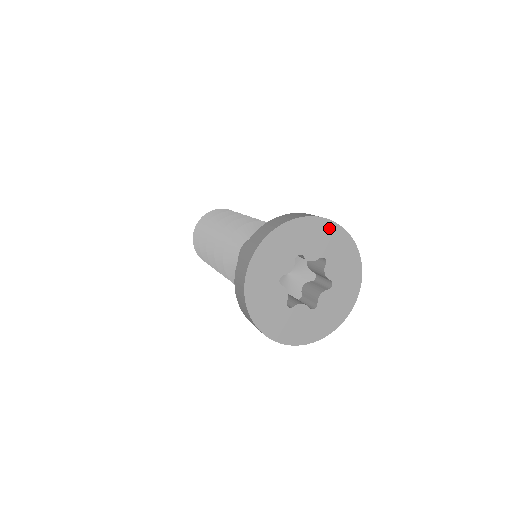
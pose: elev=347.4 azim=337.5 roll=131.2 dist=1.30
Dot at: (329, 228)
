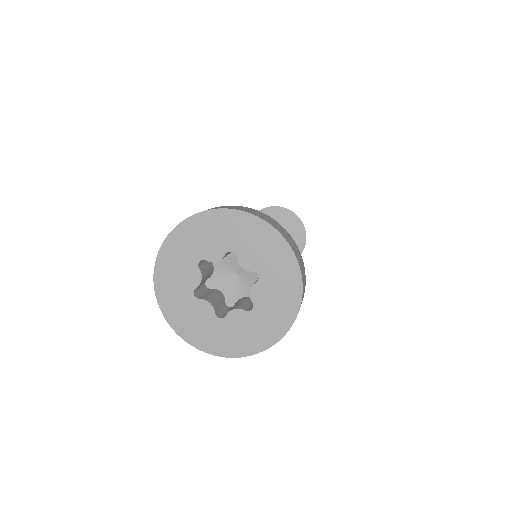
Dot at: (280, 248)
